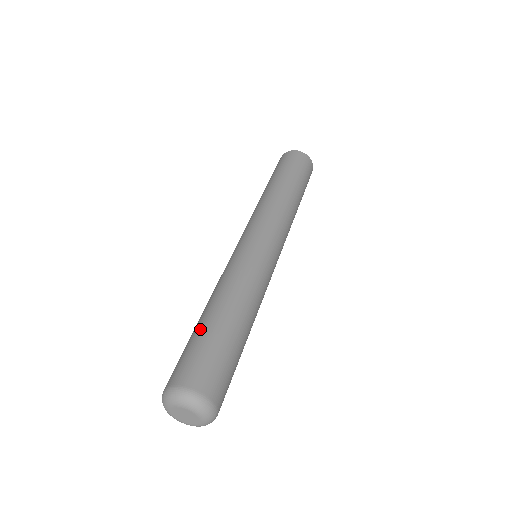
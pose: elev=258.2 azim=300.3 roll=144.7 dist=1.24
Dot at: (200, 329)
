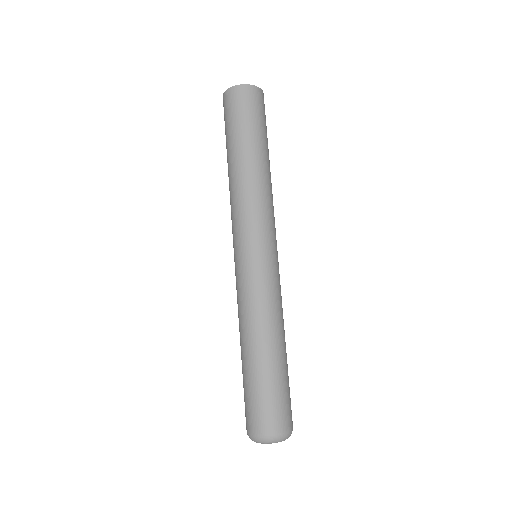
Dot at: (244, 374)
